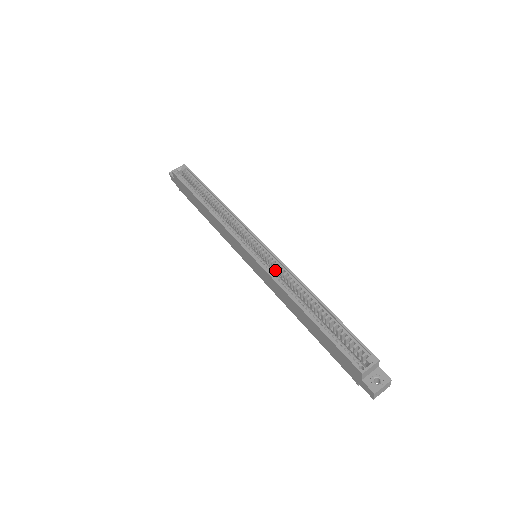
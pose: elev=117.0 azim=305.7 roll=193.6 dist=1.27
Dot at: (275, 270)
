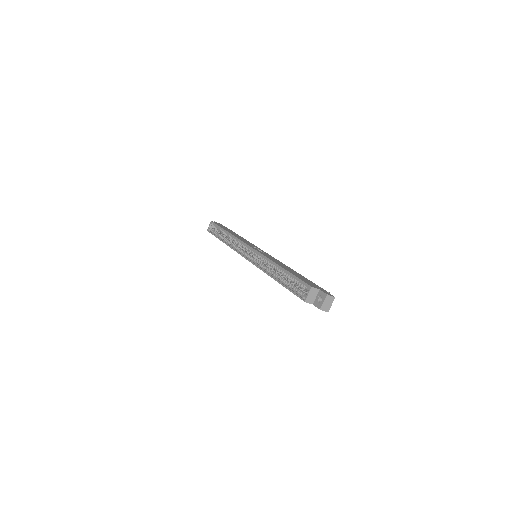
Dot at: occluded
